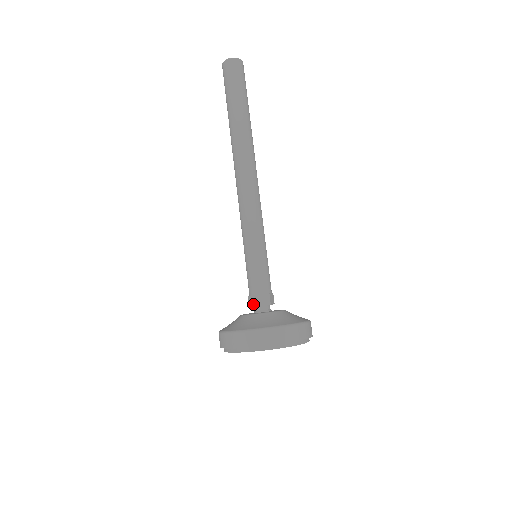
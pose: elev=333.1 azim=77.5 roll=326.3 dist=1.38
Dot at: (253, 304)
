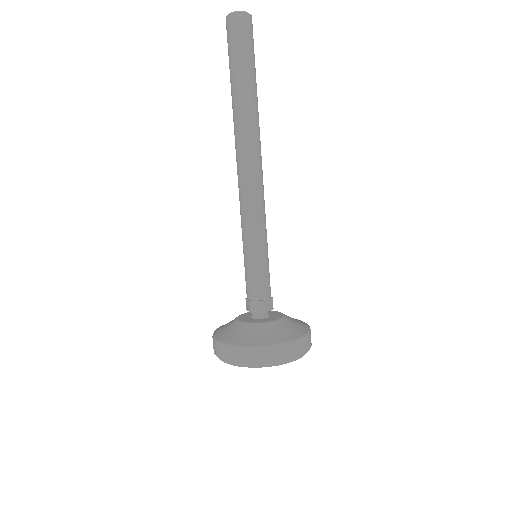
Dot at: (248, 308)
